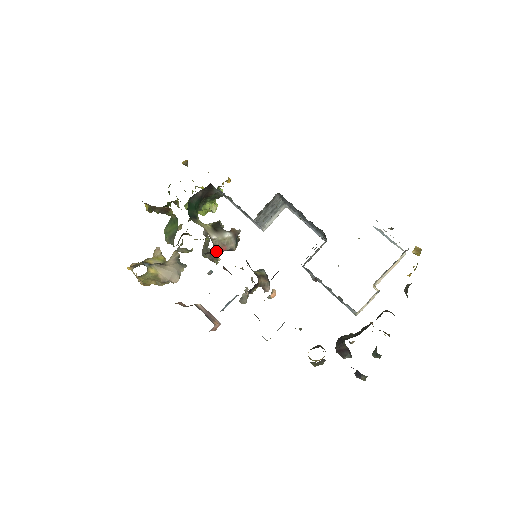
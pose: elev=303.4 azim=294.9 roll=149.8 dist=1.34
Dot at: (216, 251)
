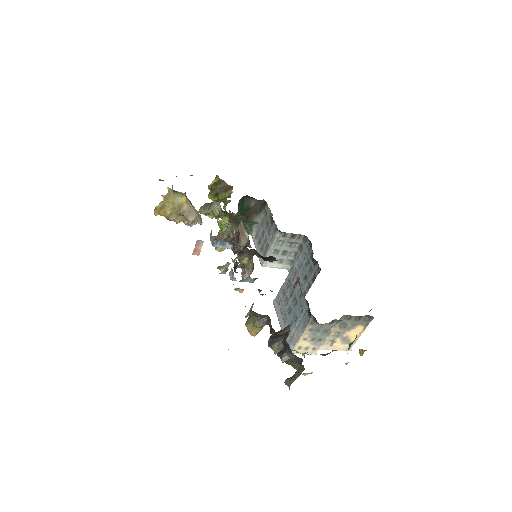
Dot at: (237, 228)
